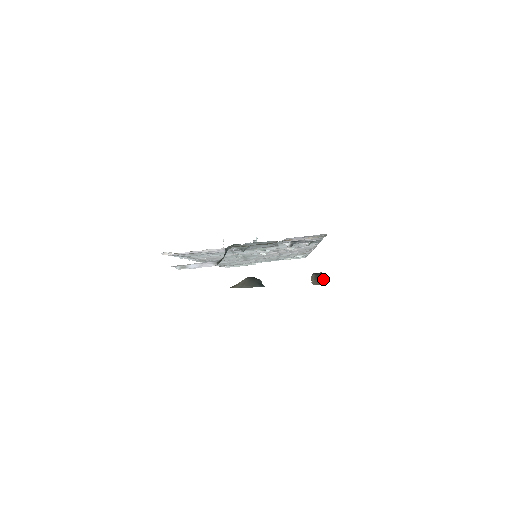
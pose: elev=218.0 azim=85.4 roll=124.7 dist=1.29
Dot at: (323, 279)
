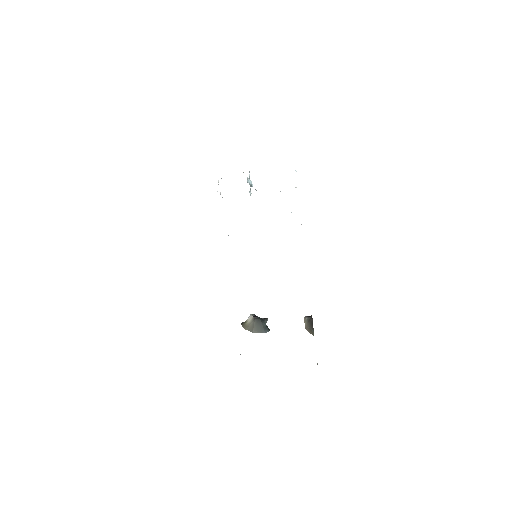
Dot at: (313, 332)
